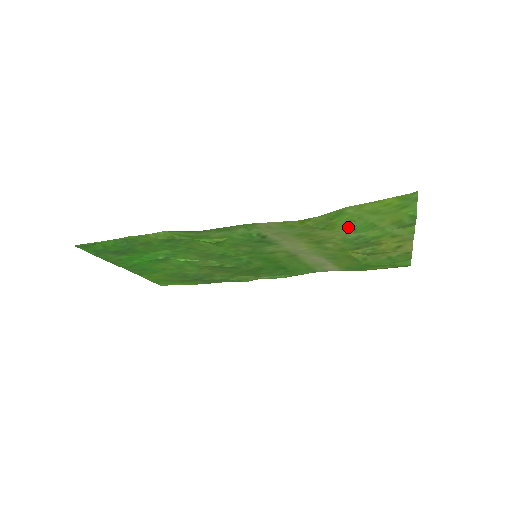
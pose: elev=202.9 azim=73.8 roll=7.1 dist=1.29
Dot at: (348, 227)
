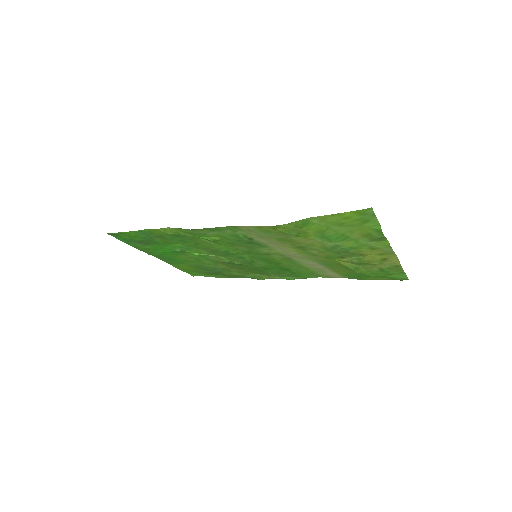
Dot at: (321, 236)
